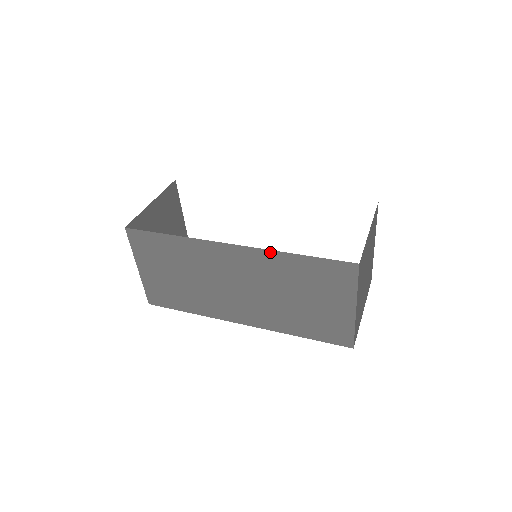
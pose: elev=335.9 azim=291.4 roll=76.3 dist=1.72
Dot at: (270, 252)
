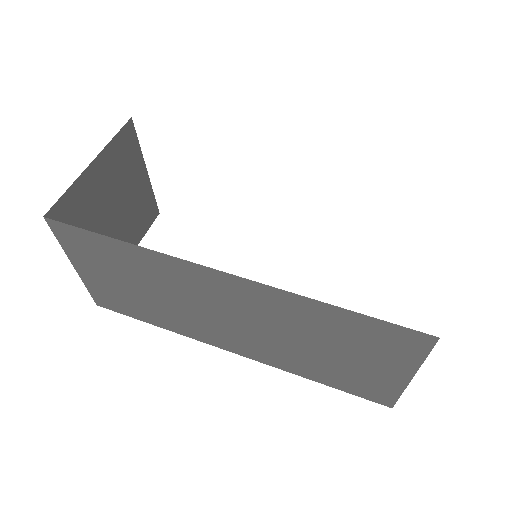
Dot at: (286, 293)
